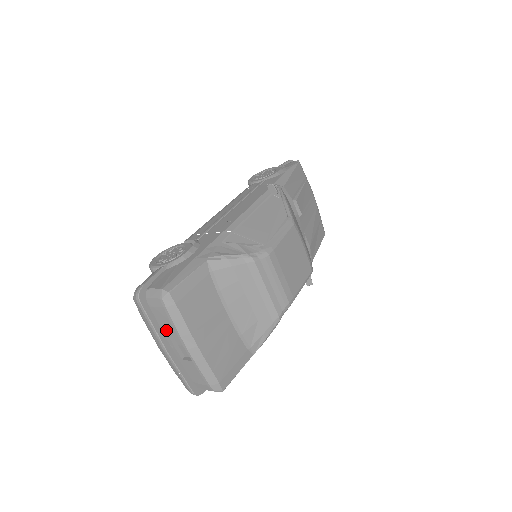
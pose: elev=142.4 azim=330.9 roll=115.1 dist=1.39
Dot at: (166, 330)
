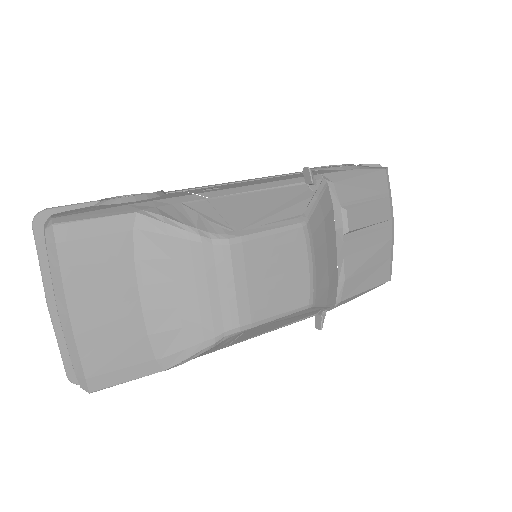
Dot at: occluded
